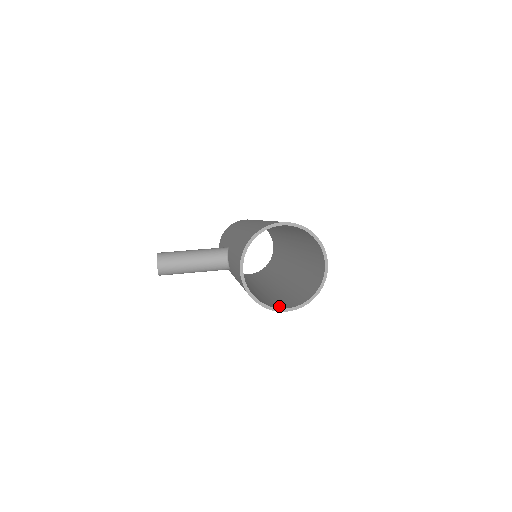
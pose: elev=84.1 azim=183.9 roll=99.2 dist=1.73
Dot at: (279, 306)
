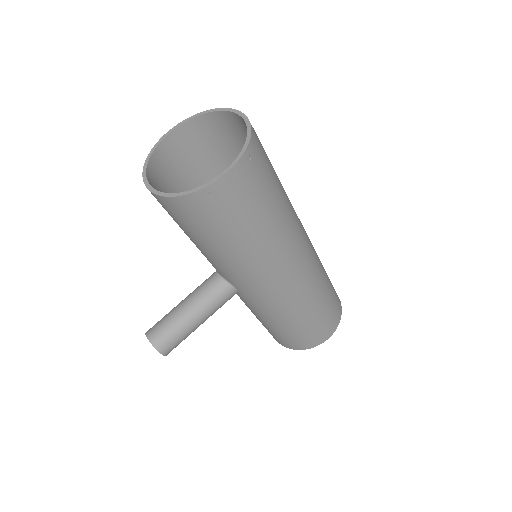
Dot at: (222, 187)
